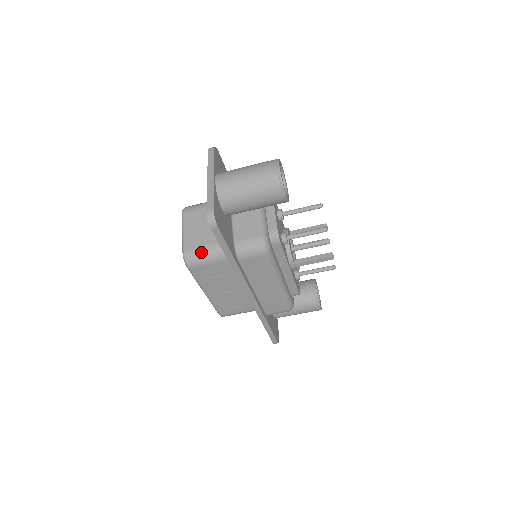
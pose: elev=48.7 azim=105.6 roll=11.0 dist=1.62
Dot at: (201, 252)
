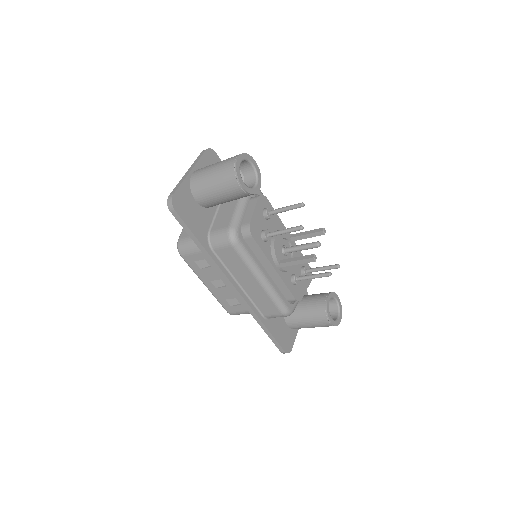
Dot at: (189, 241)
